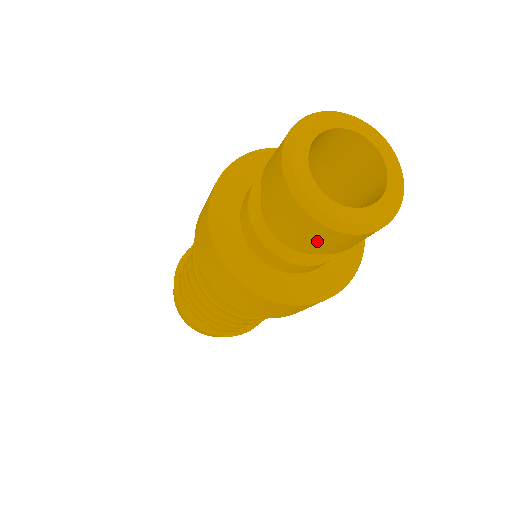
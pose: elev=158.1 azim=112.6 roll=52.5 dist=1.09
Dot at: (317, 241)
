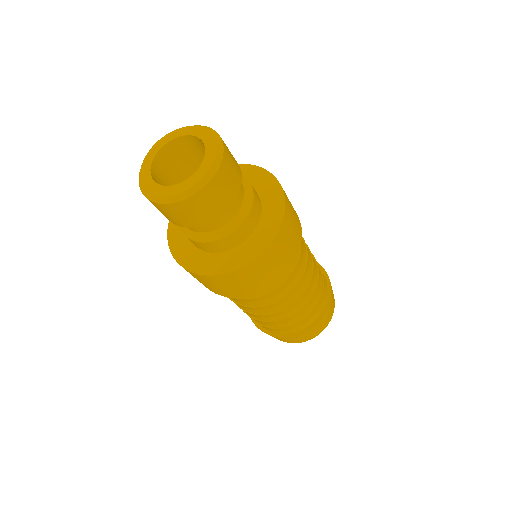
Dot at: (164, 213)
